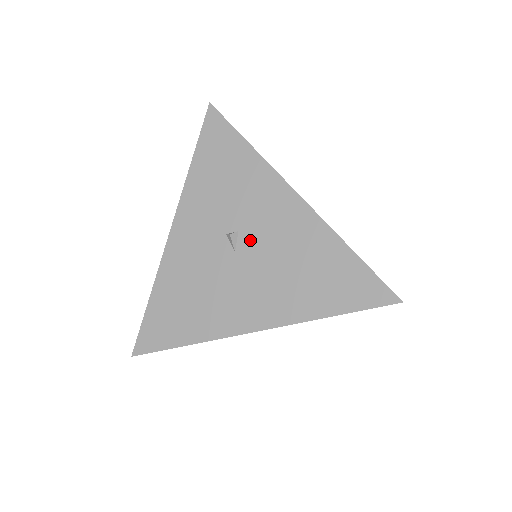
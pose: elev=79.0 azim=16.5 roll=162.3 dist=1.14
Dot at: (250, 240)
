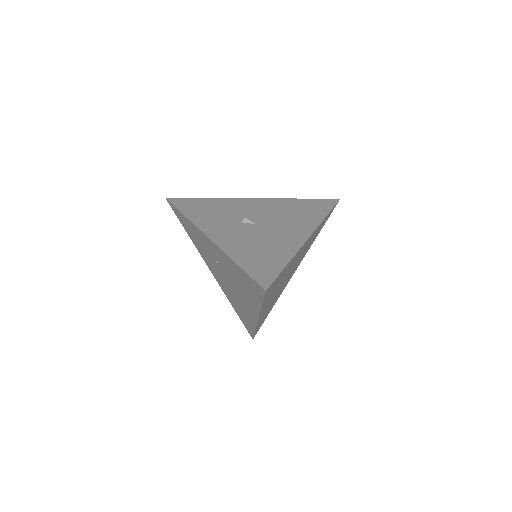
Dot at: (256, 218)
